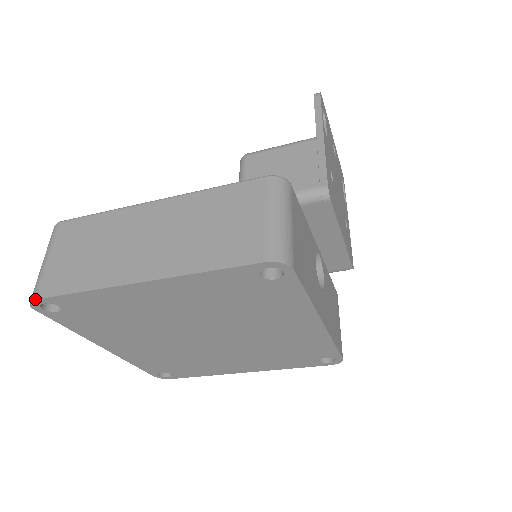
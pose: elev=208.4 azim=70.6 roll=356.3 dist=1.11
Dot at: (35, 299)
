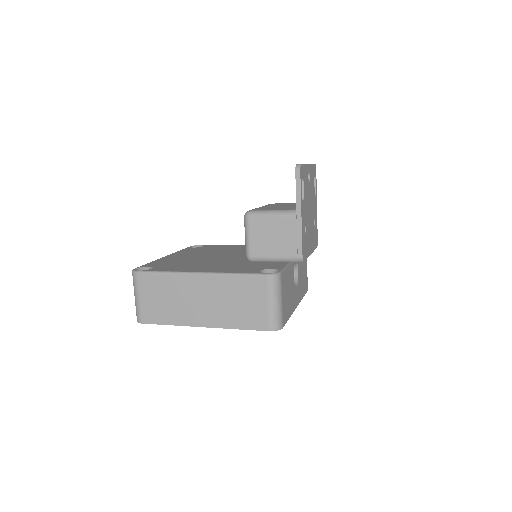
Dot at: (142, 323)
